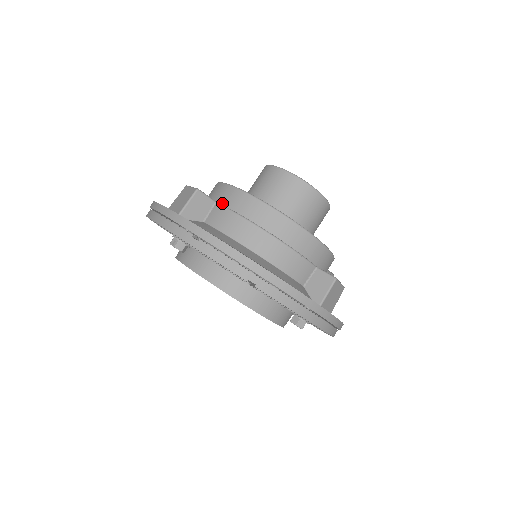
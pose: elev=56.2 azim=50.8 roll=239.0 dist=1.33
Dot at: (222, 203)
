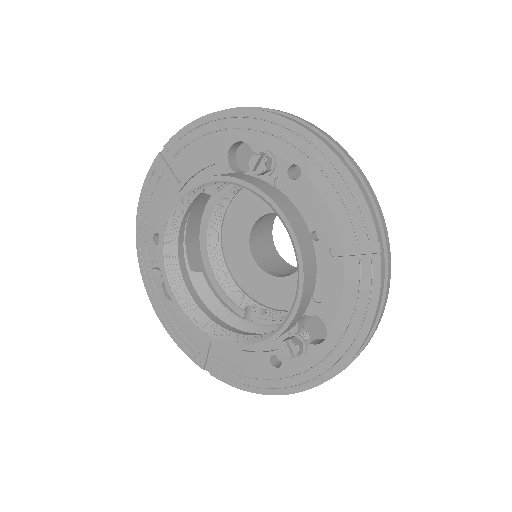
Dot at: occluded
